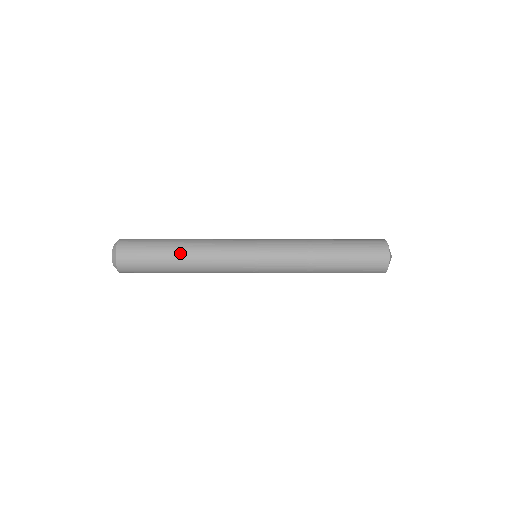
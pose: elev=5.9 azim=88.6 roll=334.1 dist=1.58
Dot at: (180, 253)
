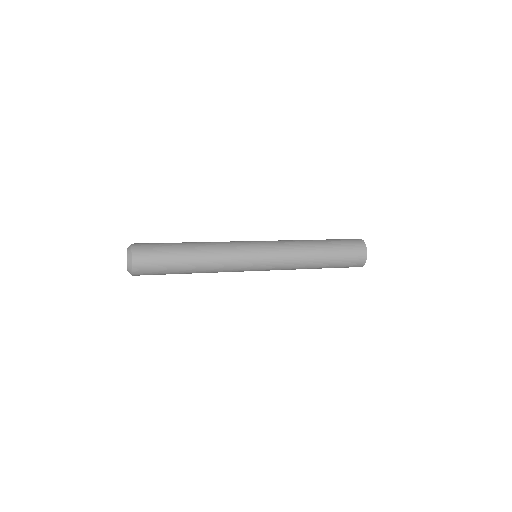
Dot at: (192, 267)
